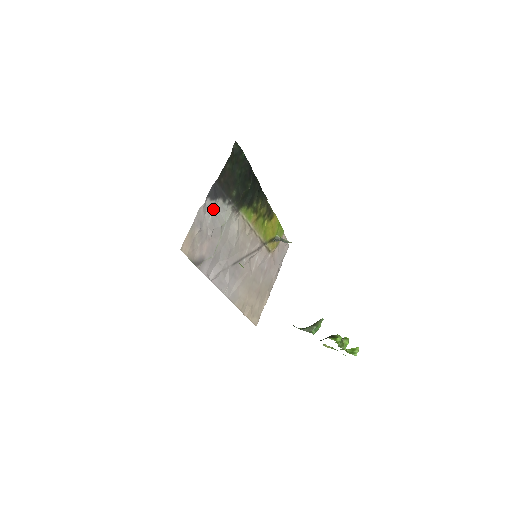
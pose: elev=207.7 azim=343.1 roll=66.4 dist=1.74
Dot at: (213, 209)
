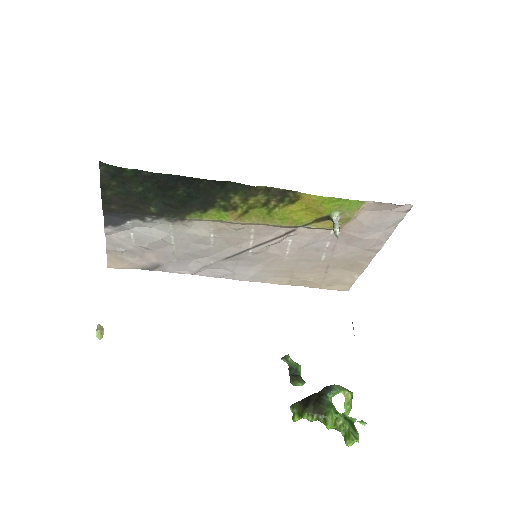
Dot at: (133, 228)
